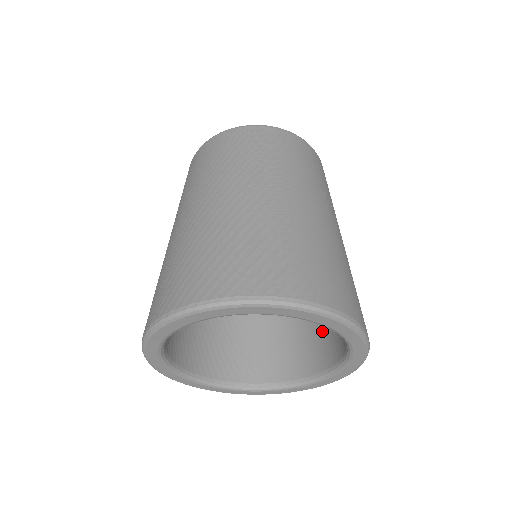
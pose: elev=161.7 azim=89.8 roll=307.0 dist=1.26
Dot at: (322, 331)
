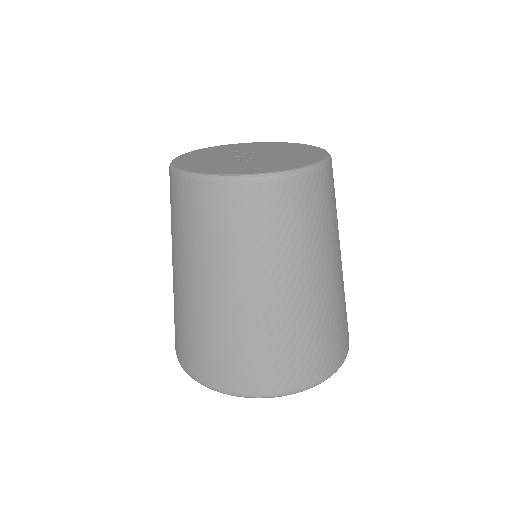
Dot at: occluded
